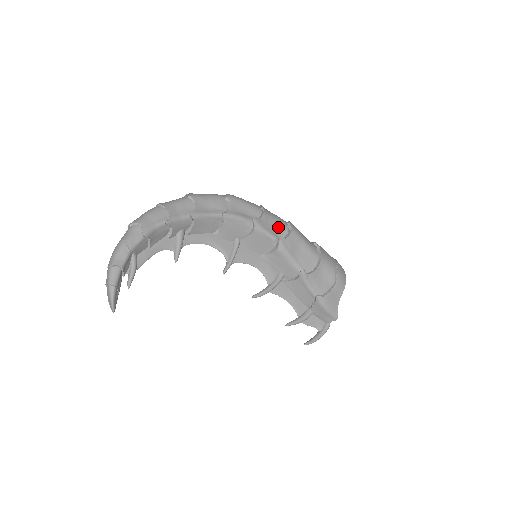
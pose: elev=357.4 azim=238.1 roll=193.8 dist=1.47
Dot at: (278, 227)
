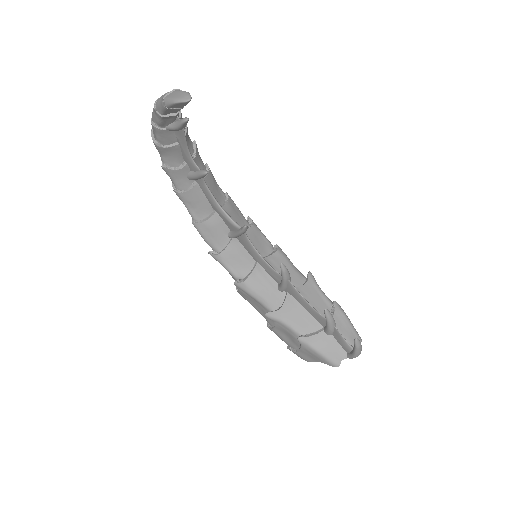
Dot at: occluded
